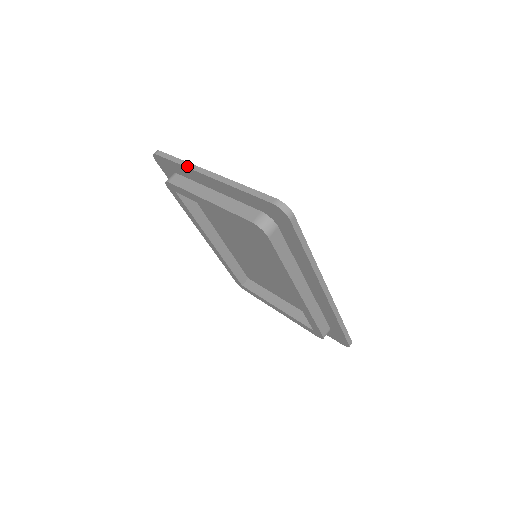
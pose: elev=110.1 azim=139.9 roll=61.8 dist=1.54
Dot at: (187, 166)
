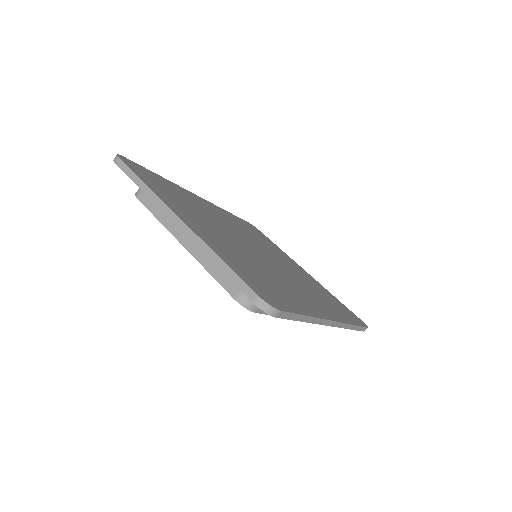
Dot at: (152, 199)
